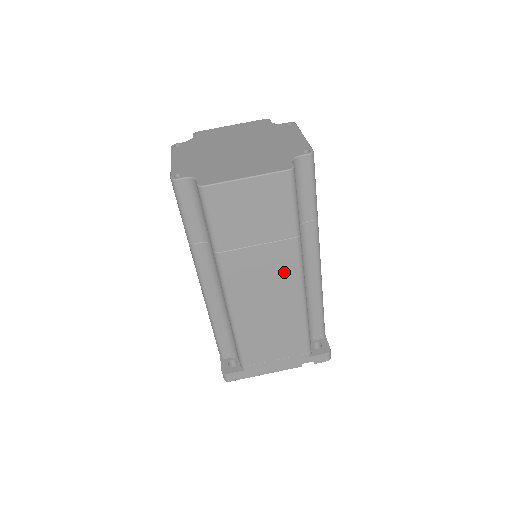
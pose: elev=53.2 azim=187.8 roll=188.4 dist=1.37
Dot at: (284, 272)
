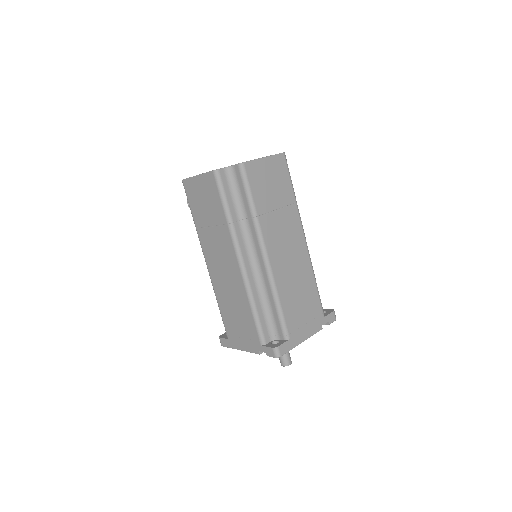
Dot at: (295, 233)
